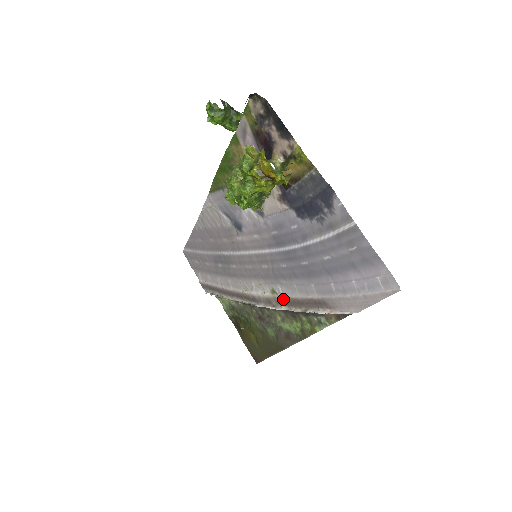
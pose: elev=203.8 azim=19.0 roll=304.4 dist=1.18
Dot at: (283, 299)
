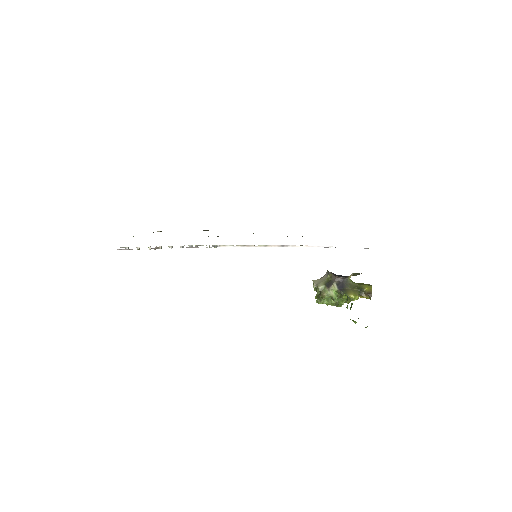
Dot at: occluded
